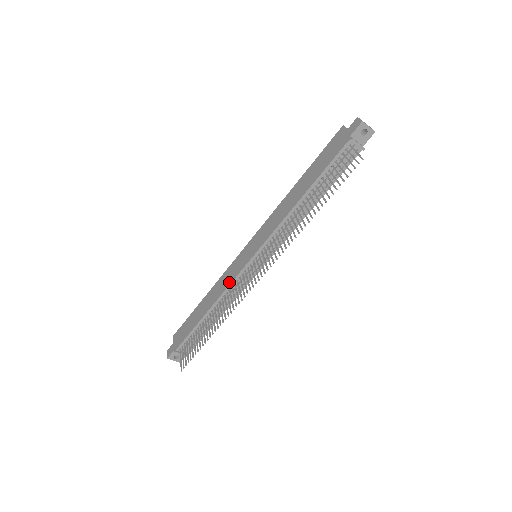
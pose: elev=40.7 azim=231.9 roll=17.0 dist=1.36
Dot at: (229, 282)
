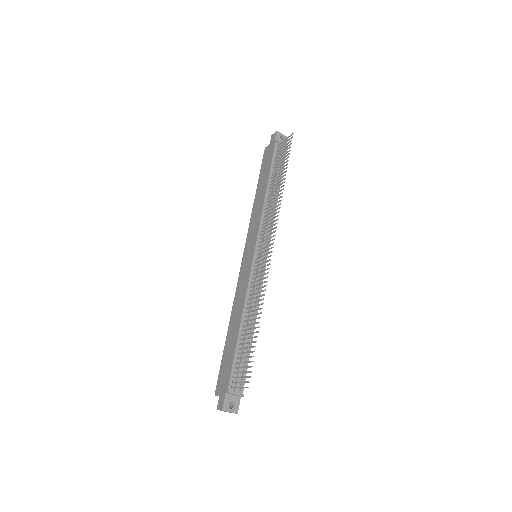
Dot at: (246, 285)
